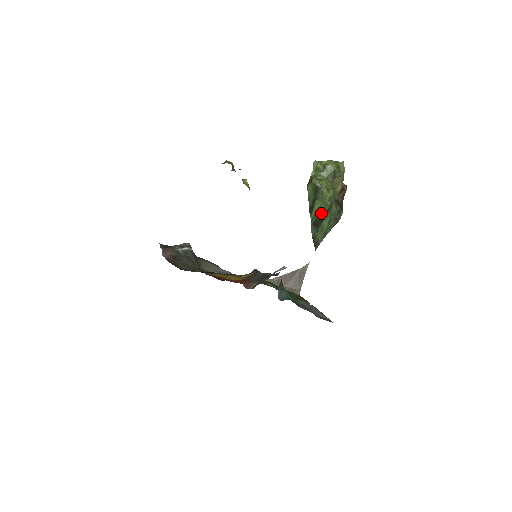
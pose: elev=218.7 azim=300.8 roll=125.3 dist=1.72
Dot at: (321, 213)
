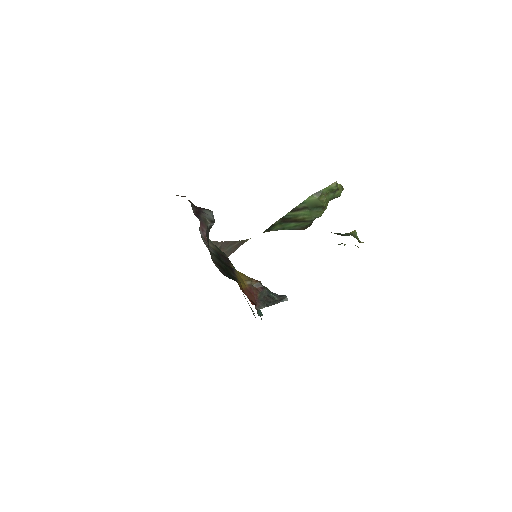
Dot at: (299, 218)
